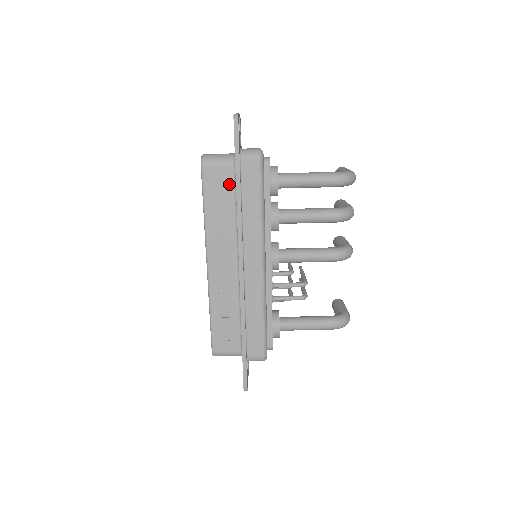
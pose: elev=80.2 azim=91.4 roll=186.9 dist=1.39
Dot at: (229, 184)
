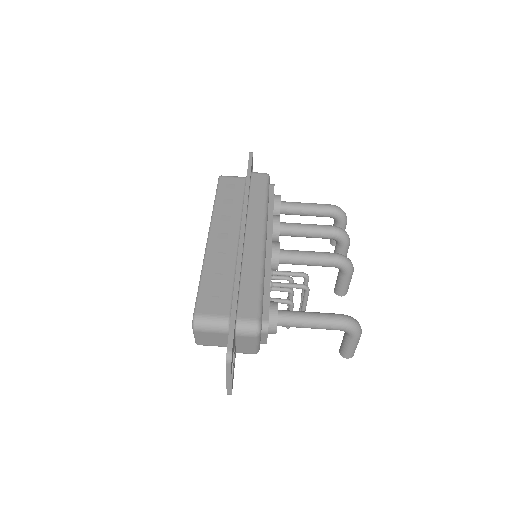
Dot at: (240, 188)
